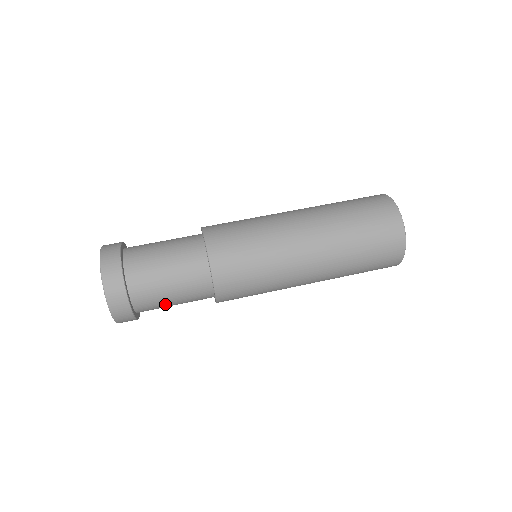
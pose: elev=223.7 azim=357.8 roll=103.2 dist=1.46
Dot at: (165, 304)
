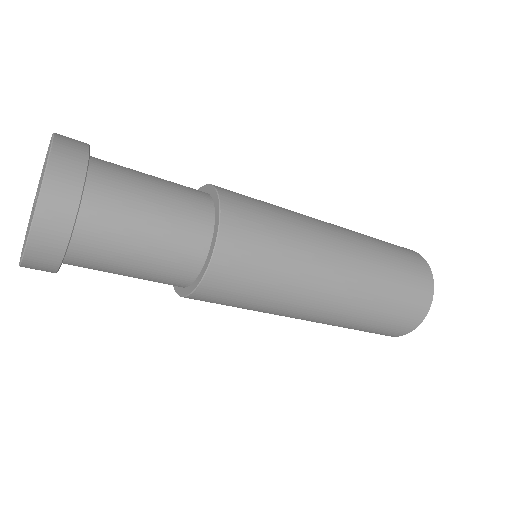
Dot at: occluded
